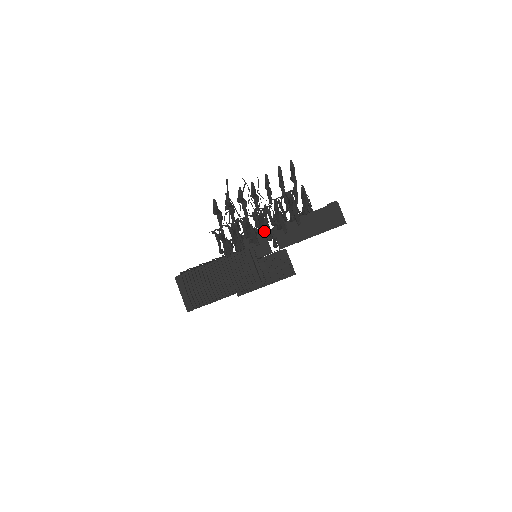
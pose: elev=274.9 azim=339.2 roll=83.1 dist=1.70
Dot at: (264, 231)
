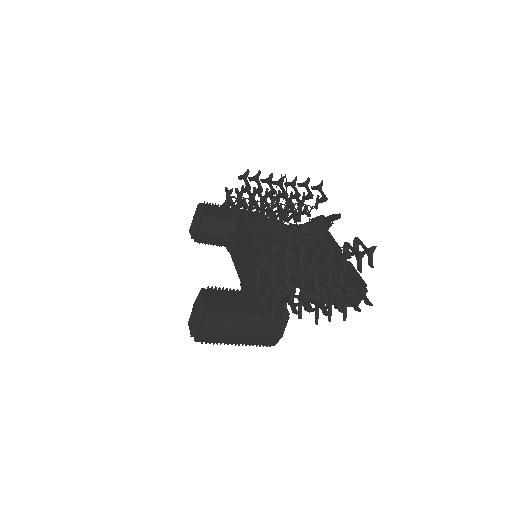
Dot at: occluded
